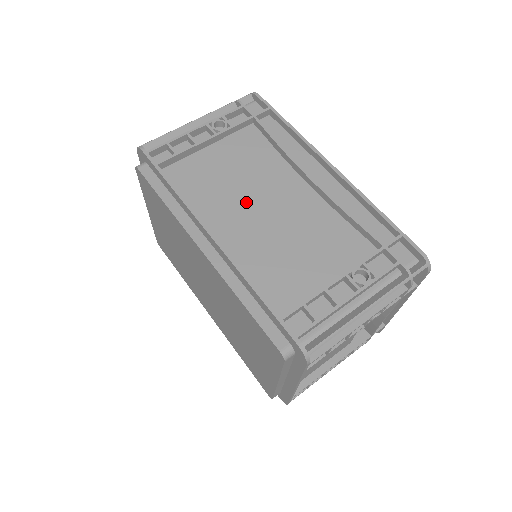
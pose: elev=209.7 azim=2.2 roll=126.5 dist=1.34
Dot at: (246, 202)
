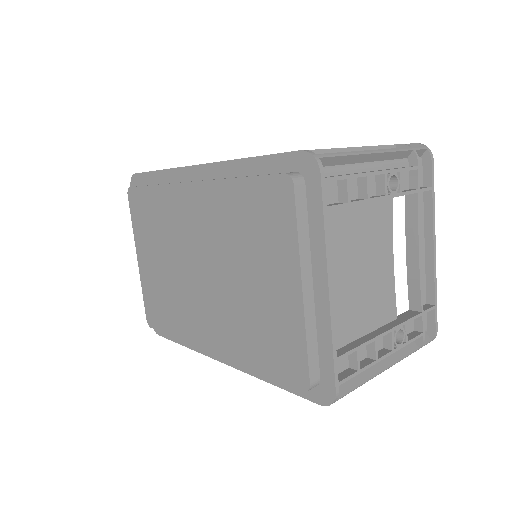
Dot at: occluded
